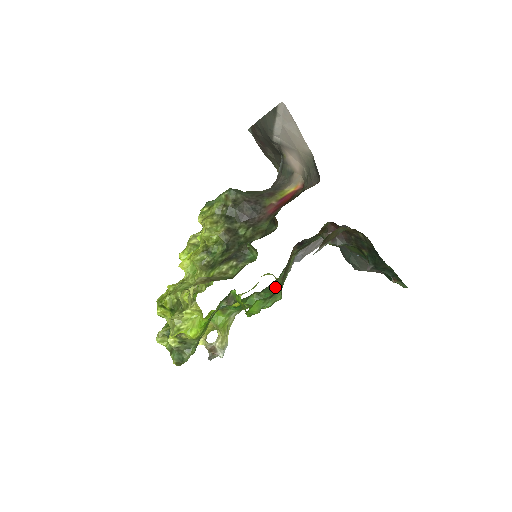
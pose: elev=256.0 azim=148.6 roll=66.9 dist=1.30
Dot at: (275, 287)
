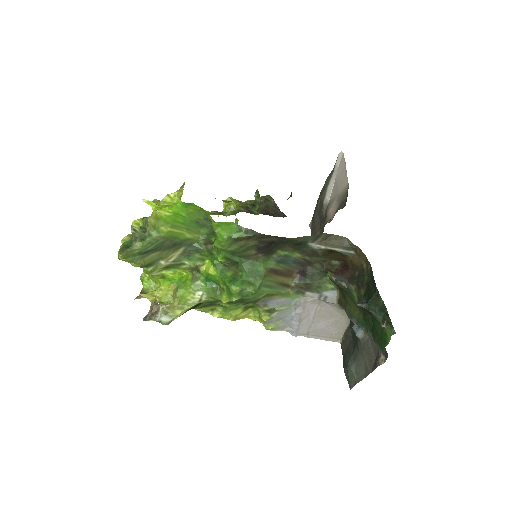
Dot at: (256, 274)
